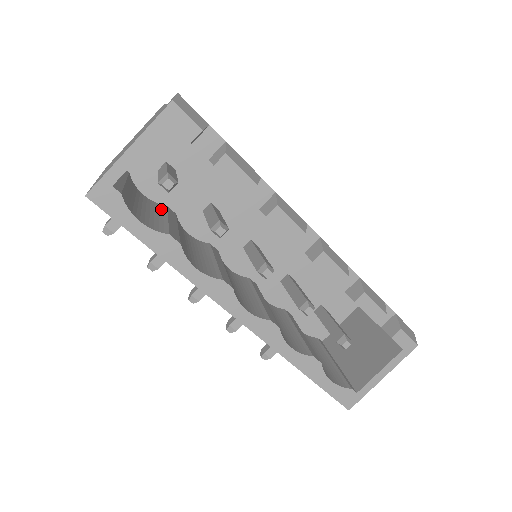
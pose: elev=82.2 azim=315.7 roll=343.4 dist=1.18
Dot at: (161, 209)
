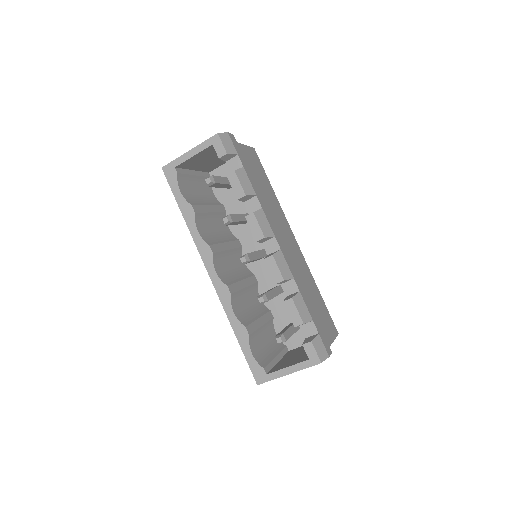
Dot at: (214, 202)
